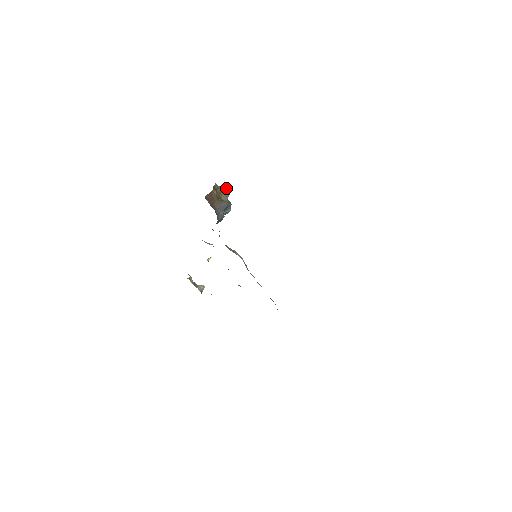
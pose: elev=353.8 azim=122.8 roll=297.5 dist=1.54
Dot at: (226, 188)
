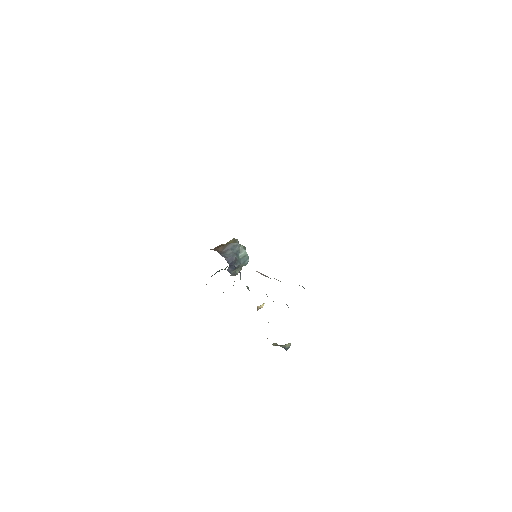
Dot at: (235, 239)
